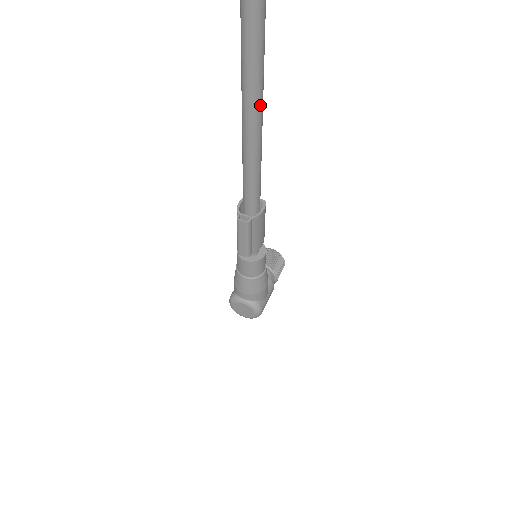
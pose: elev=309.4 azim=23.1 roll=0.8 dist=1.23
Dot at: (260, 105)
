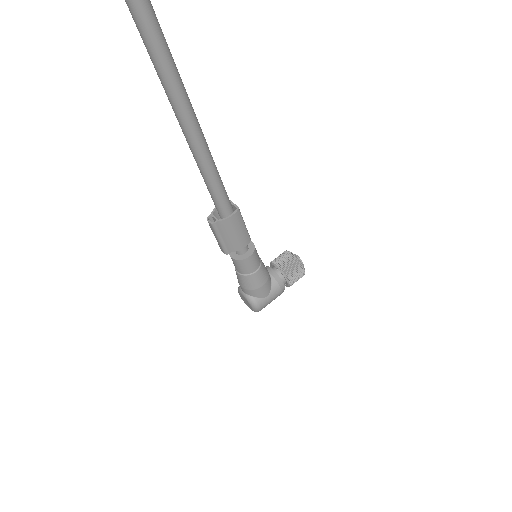
Dot at: (190, 126)
